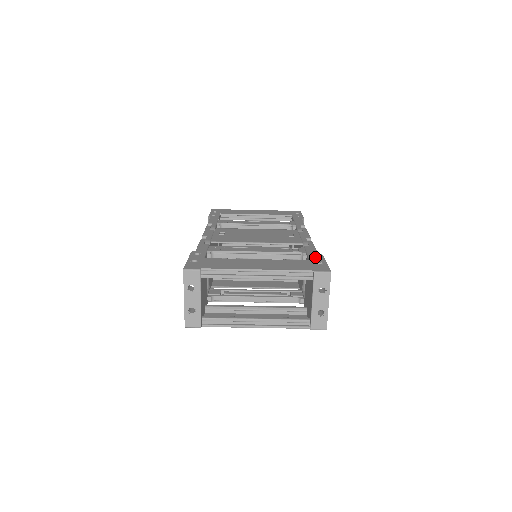
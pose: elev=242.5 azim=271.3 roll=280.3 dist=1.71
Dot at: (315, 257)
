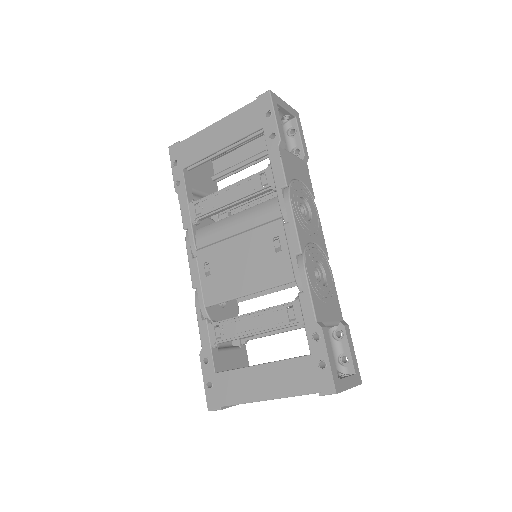
Dot at: (315, 342)
